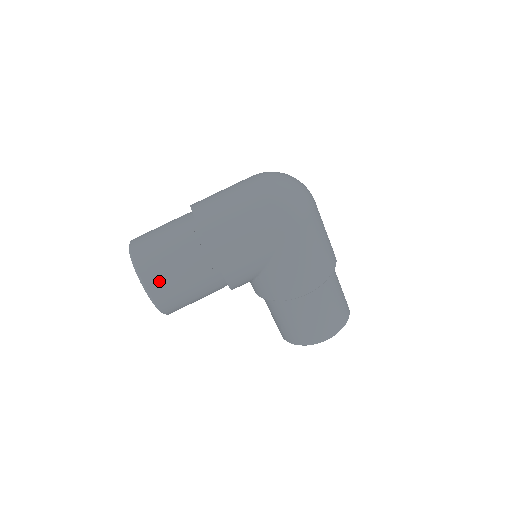
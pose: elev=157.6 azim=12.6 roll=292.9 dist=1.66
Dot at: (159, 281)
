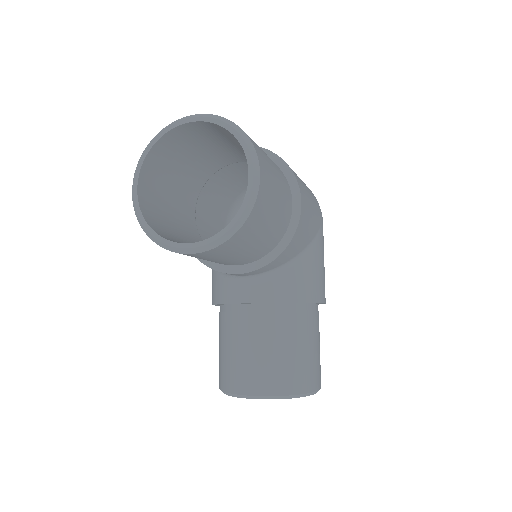
Dot at: (266, 165)
